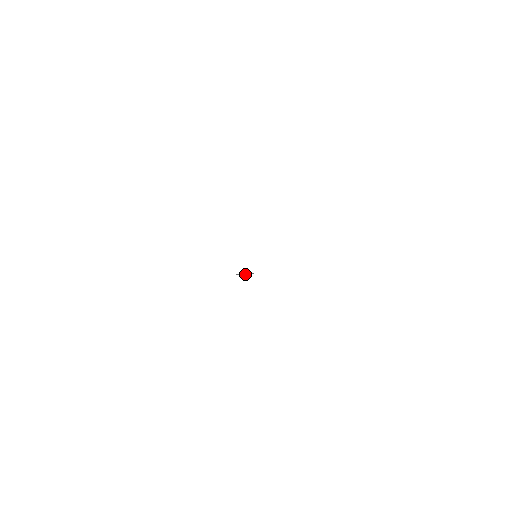
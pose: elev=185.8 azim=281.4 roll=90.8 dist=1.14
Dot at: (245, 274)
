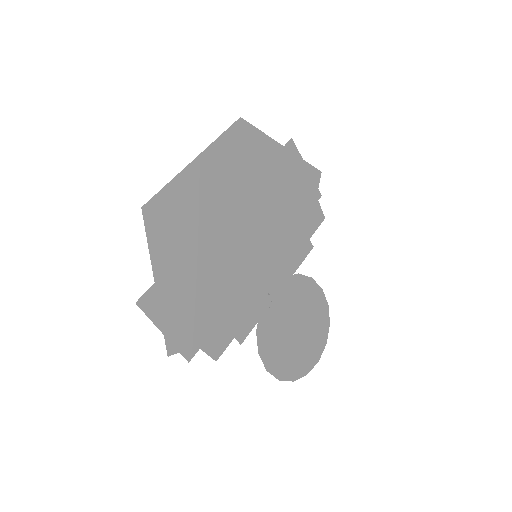
Dot at: (271, 302)
